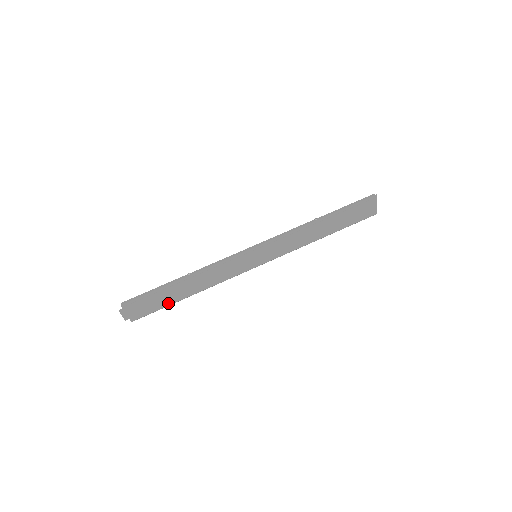
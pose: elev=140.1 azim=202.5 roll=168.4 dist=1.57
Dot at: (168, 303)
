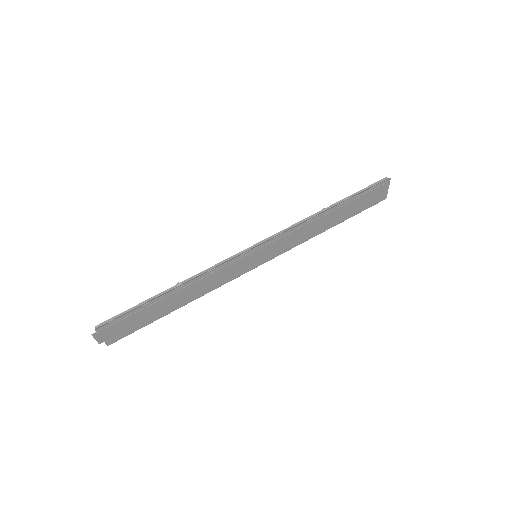
Dot at: (153, 319)
